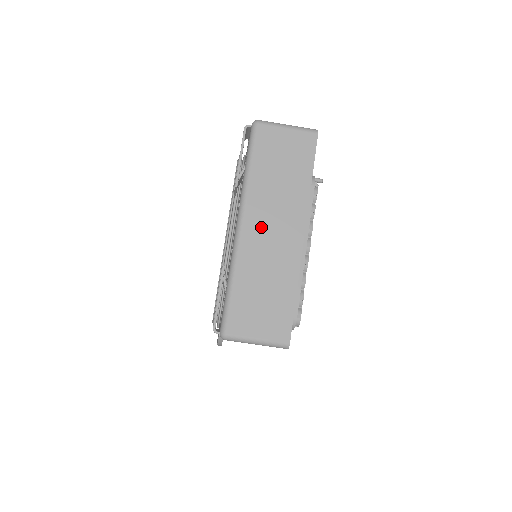
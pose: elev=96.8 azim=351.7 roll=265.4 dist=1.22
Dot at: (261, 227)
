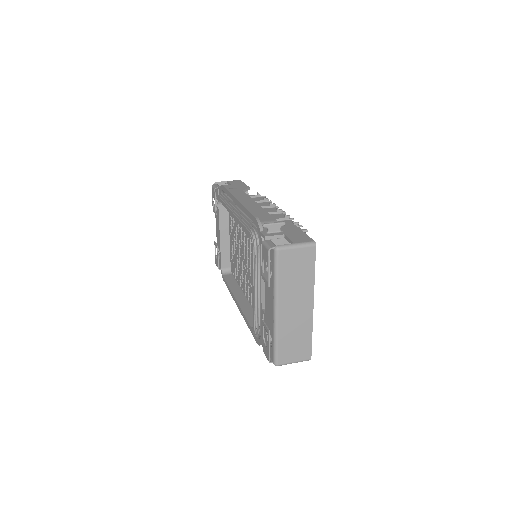
Dot at: (289, 308)
